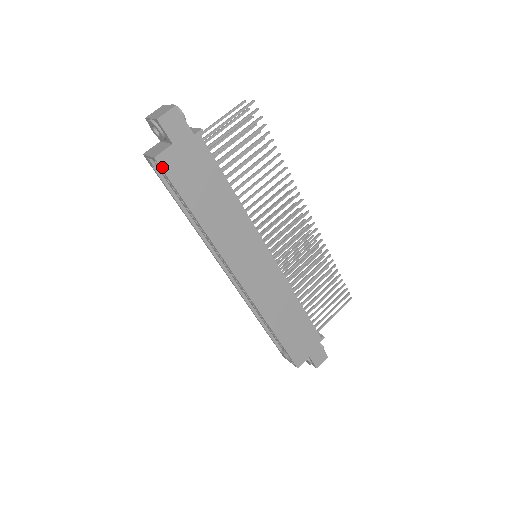
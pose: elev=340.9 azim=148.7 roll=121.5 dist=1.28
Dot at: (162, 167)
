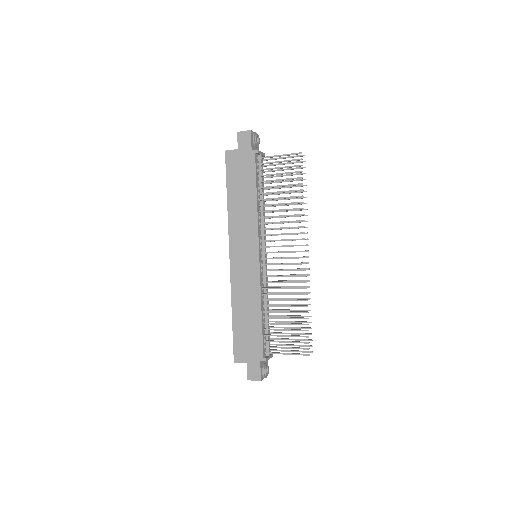
Dot at: (226, 158)
